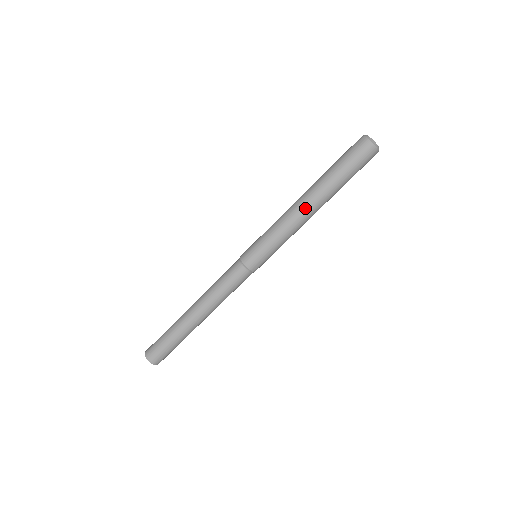
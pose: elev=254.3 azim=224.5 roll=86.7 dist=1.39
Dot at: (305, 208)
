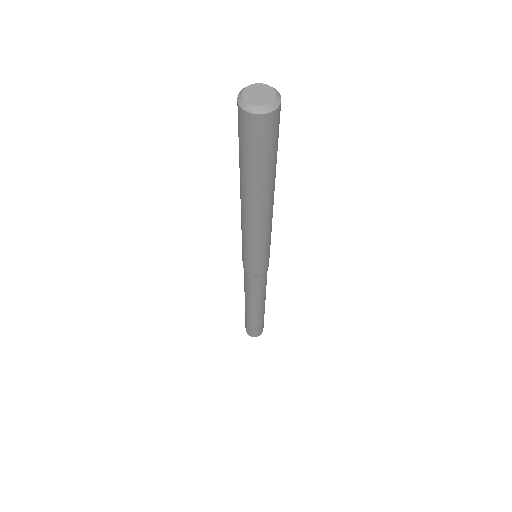
Dot at: (243, 210)
